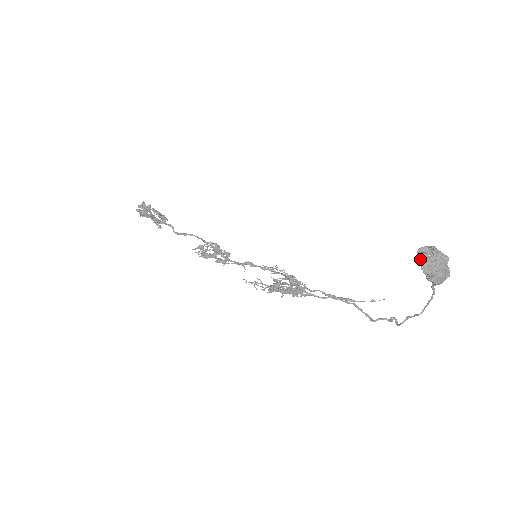
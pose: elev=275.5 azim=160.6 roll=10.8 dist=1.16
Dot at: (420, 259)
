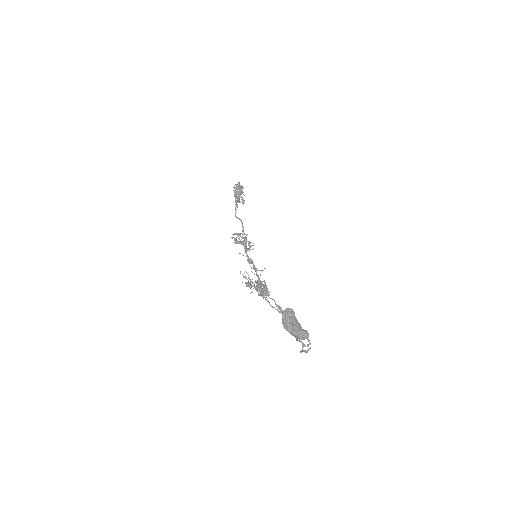
Dot at: (283, 316)
